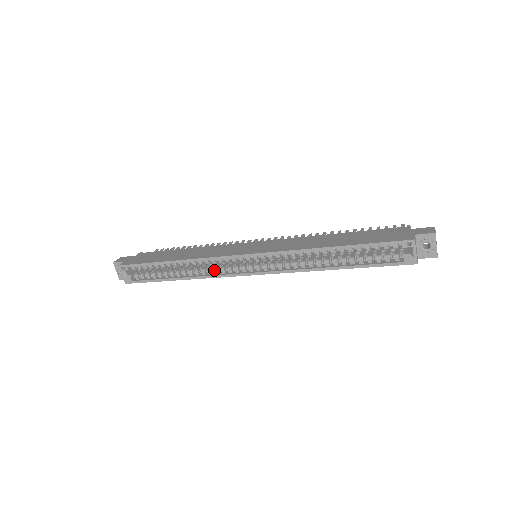
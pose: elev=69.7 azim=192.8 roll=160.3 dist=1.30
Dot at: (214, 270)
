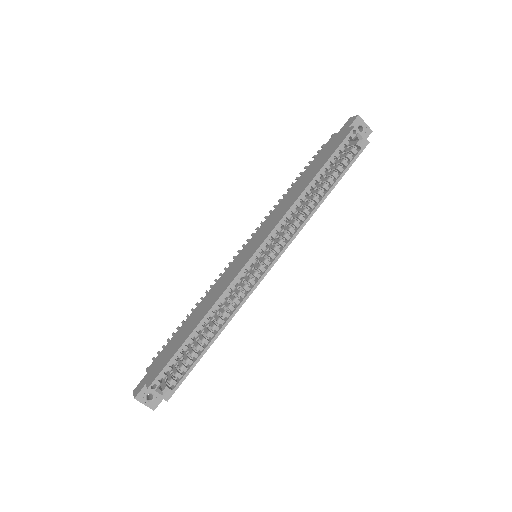
Dot at: (239, 296)
